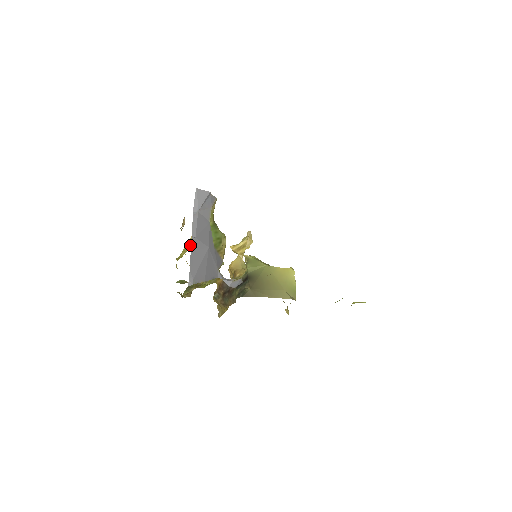
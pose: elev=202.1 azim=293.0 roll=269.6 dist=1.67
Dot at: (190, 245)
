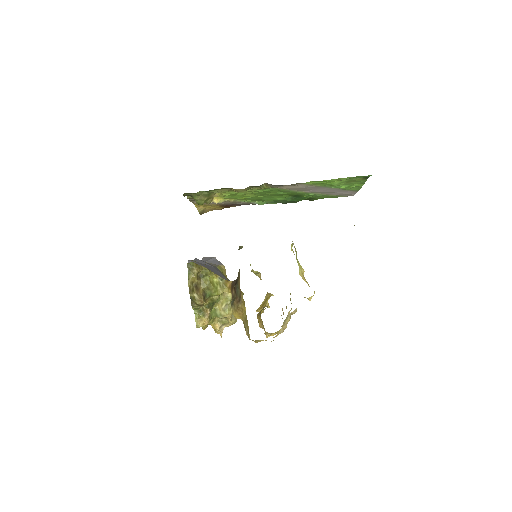
Dot at: occluded
